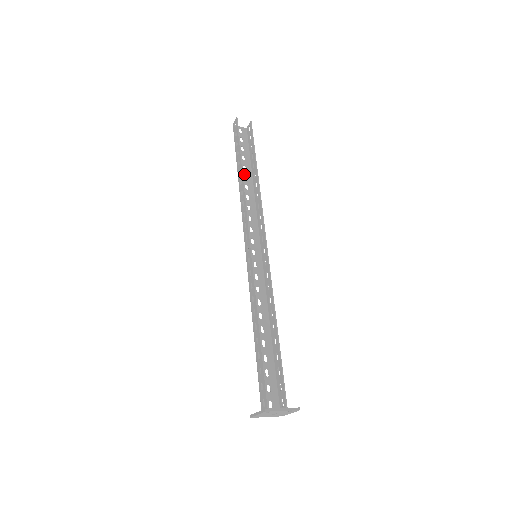
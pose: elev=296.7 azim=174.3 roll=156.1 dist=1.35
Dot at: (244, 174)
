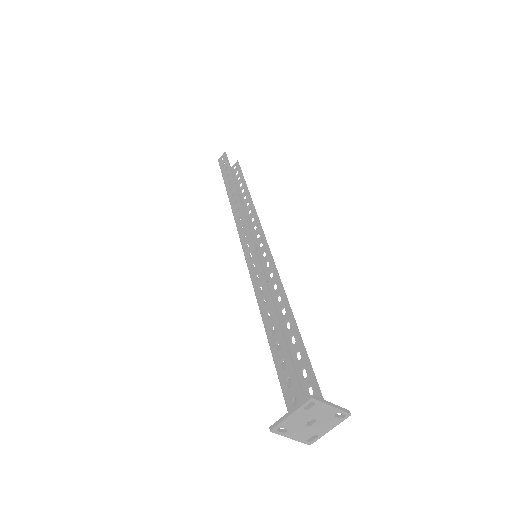
Dot at: (233, 195)
